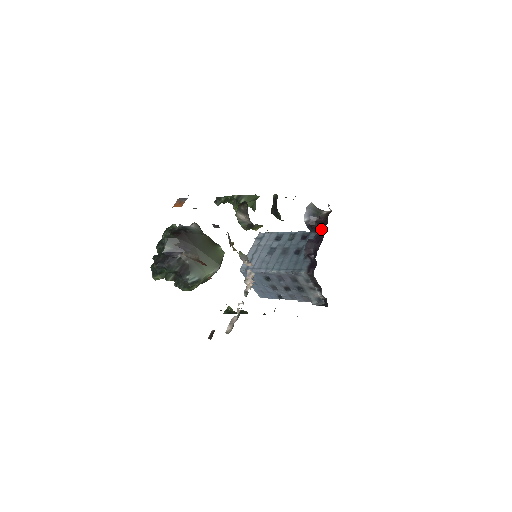
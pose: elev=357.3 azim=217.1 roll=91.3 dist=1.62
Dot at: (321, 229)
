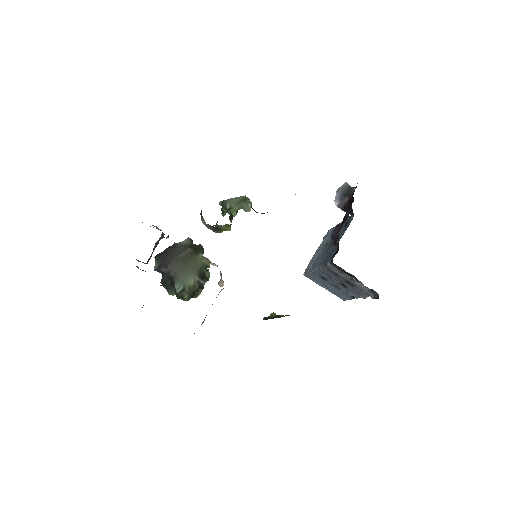
Dot at: (348, 209)
